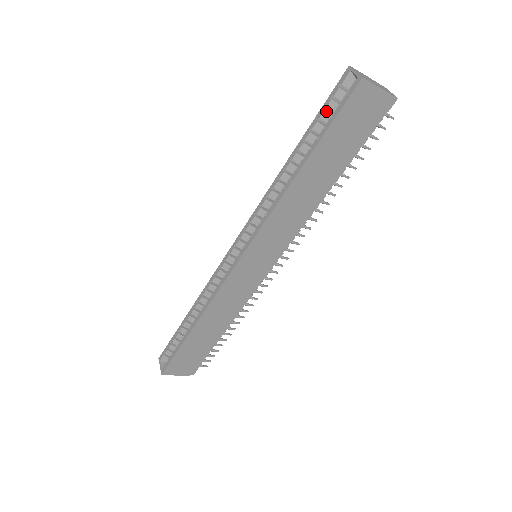
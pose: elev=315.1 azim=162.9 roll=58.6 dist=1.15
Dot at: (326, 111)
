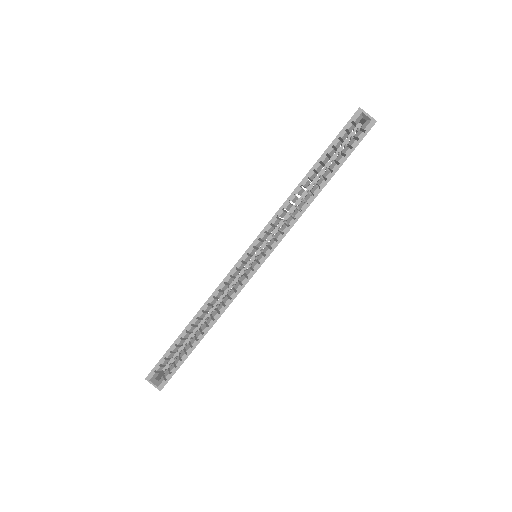
Dot at: (339, 140)
